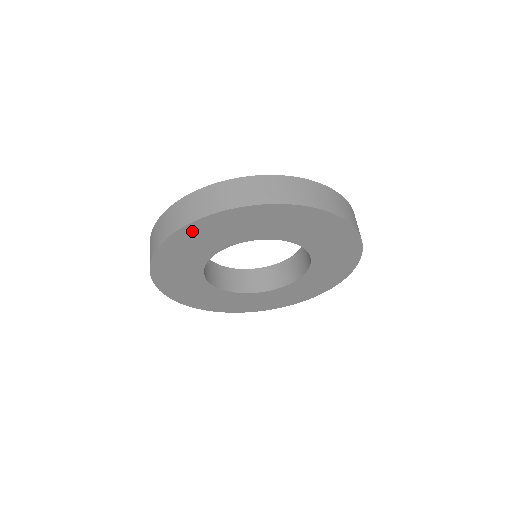
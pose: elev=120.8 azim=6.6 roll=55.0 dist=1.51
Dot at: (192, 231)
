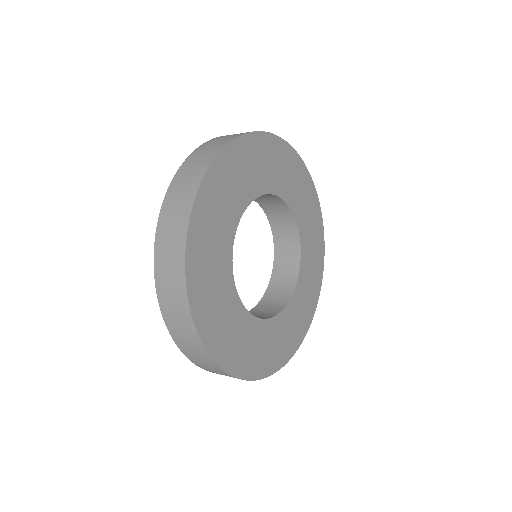
Dot at: (218, 173)
